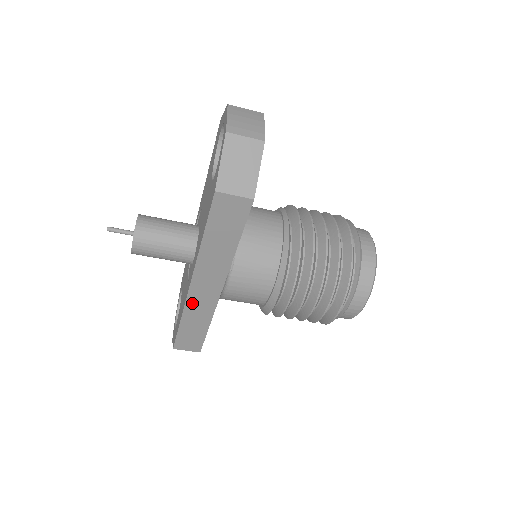
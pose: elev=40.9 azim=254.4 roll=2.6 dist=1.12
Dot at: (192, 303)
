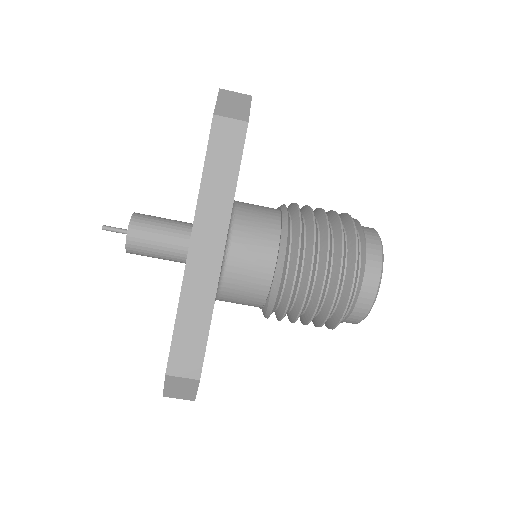
Dot at: (191, 278)
